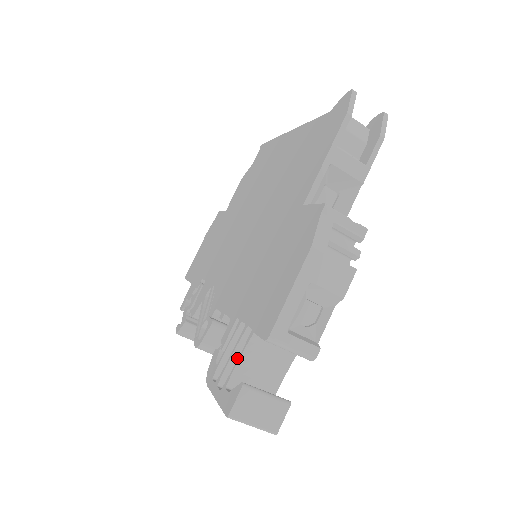
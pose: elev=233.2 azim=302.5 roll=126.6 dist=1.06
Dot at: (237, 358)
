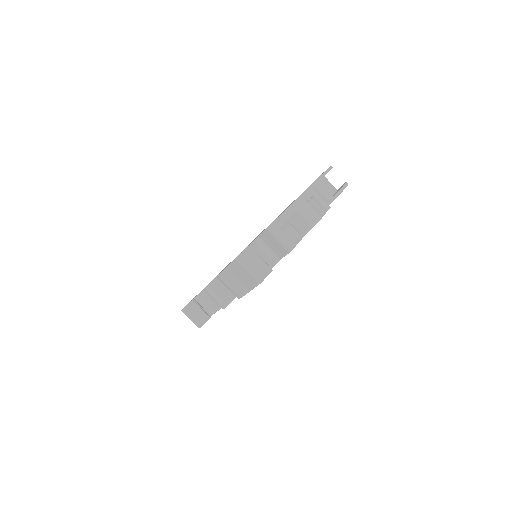
Dot at: occluded
